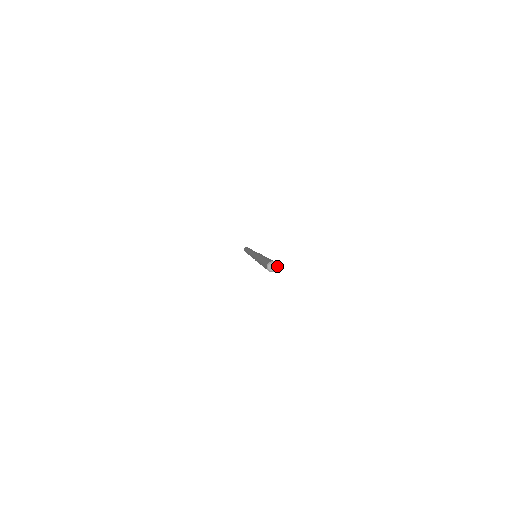
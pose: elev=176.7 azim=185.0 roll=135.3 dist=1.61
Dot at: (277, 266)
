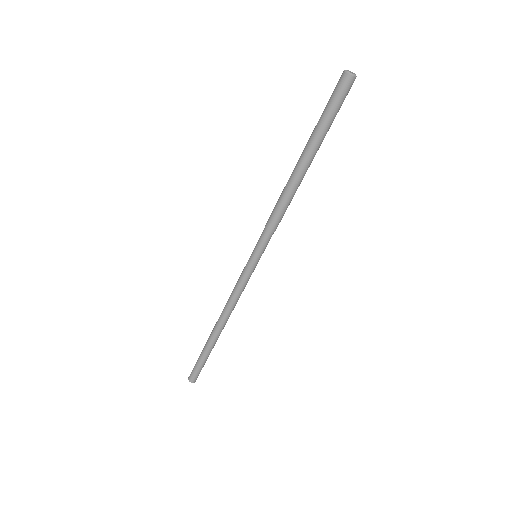
Dot at: occluded
